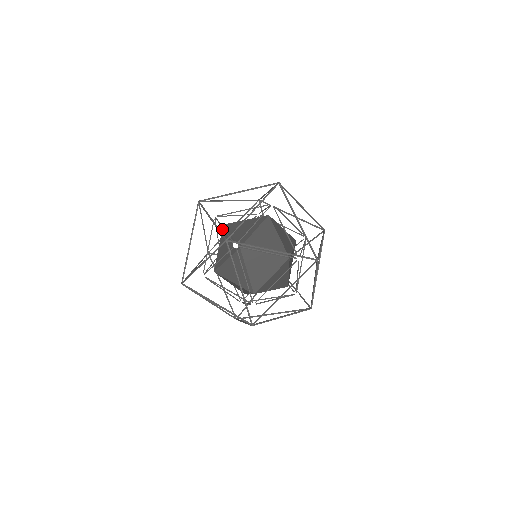
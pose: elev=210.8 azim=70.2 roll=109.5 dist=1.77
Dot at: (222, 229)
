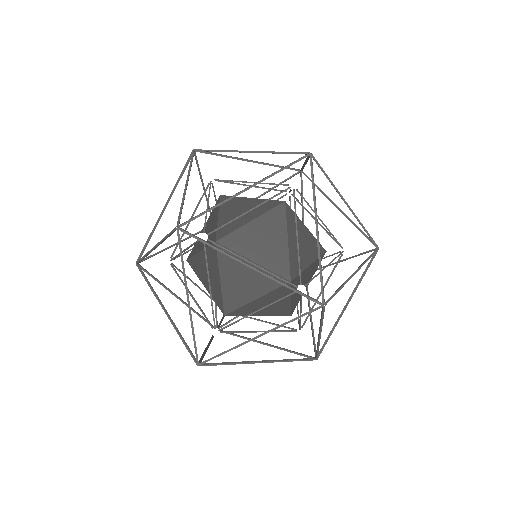
Dot at: occluded
